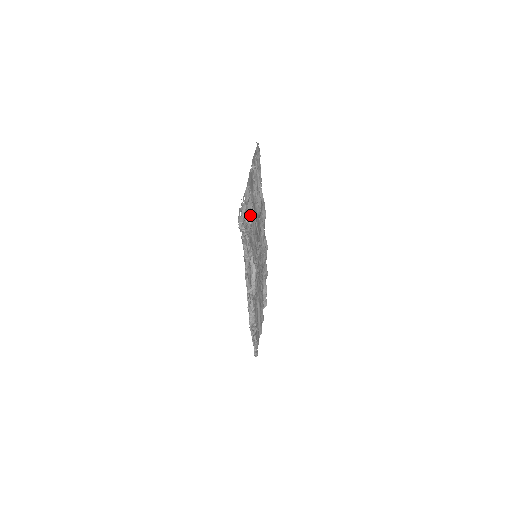
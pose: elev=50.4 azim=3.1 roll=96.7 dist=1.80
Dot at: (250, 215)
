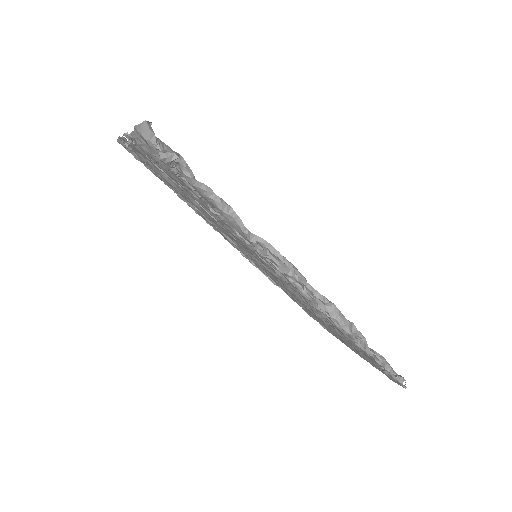
Dot at: occluded
